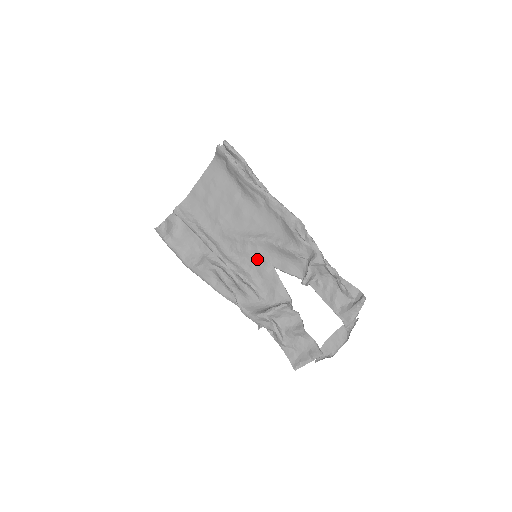
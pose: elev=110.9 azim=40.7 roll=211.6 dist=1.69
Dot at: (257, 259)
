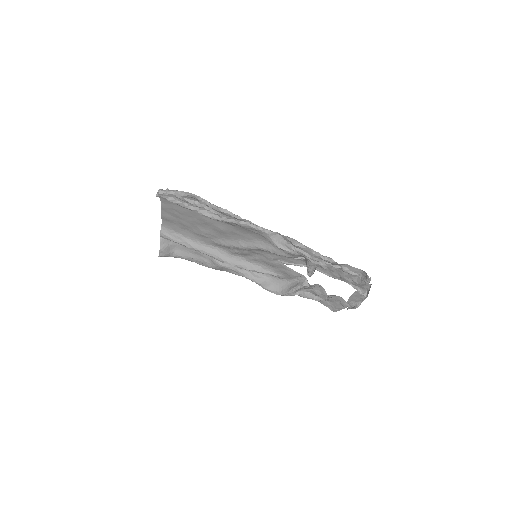
Dot at: (258, 256)
